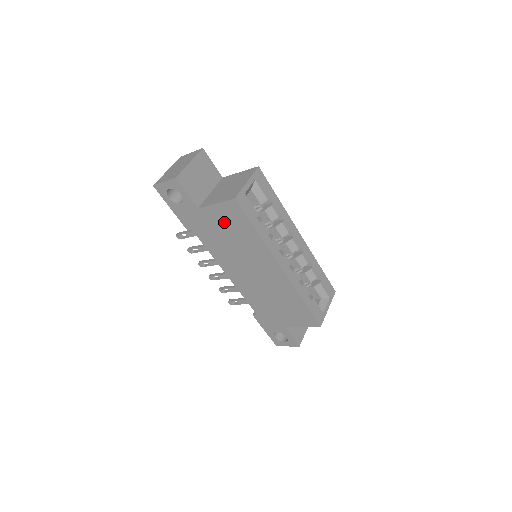
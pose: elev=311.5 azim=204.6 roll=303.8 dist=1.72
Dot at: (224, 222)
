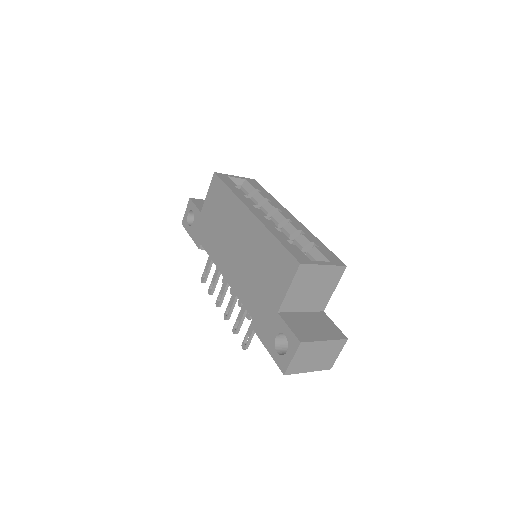
Dot at: (213, 206)
